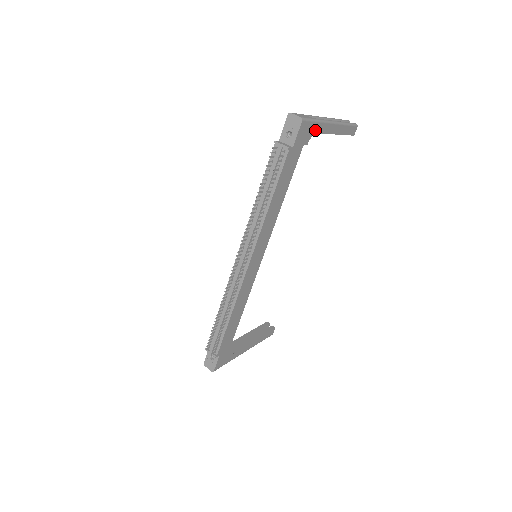
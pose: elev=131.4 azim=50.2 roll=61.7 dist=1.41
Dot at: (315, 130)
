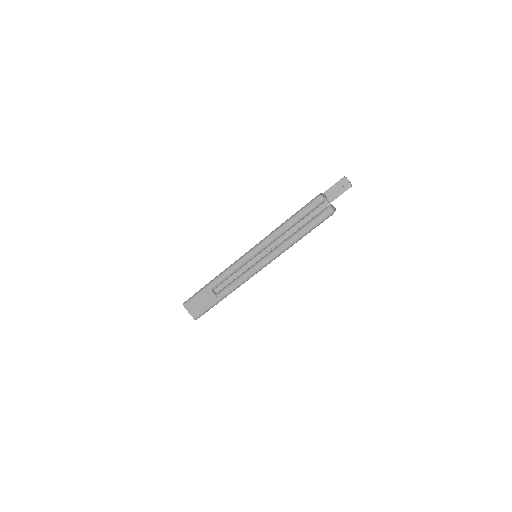
Dot at: occluded
